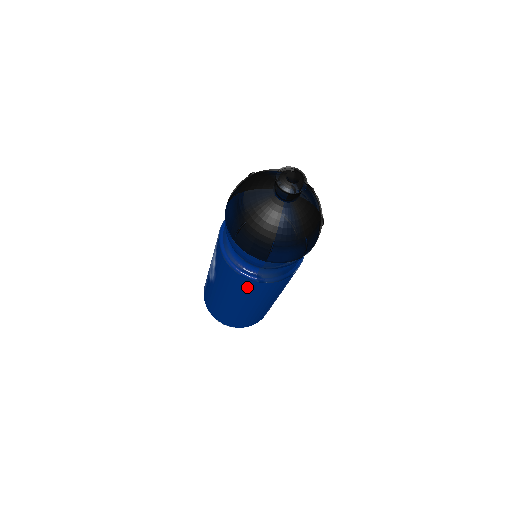
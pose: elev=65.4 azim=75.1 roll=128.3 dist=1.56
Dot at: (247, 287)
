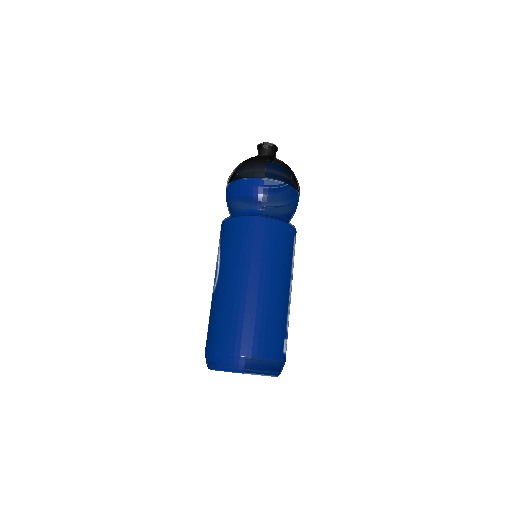
Dot at: (254, 232)
